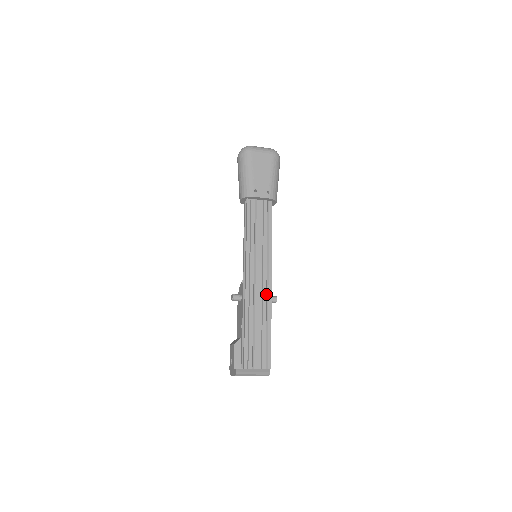
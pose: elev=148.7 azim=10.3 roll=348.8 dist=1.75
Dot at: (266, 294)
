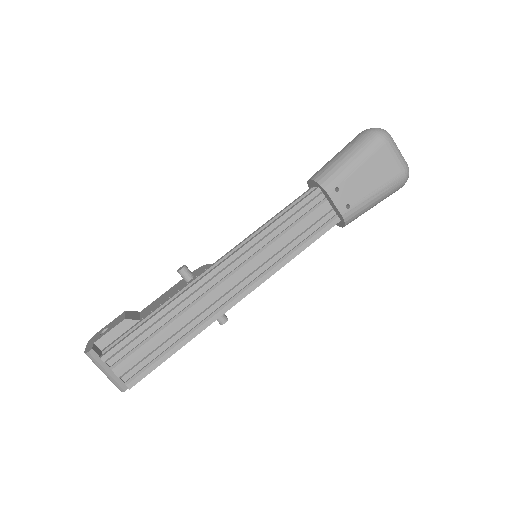
Dot at: (217, 308)
